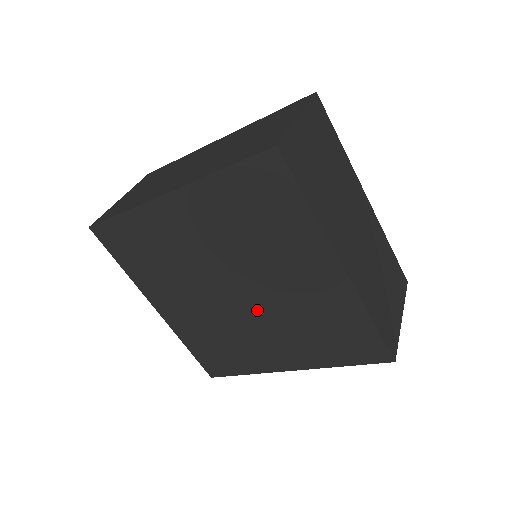
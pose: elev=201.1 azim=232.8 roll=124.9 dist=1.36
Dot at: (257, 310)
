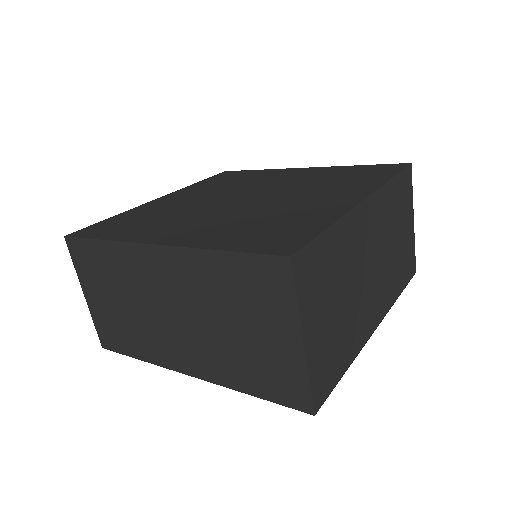
Dot at: occluded
